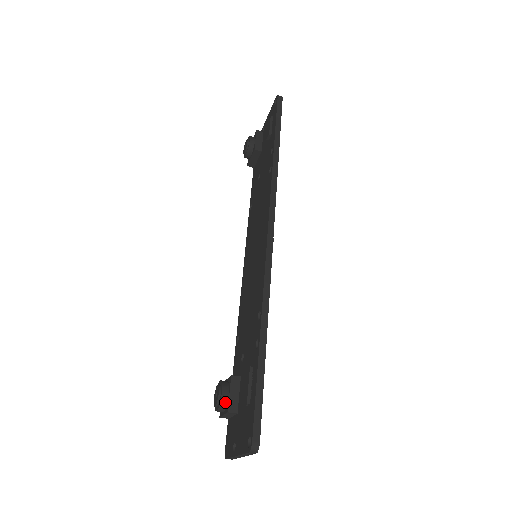
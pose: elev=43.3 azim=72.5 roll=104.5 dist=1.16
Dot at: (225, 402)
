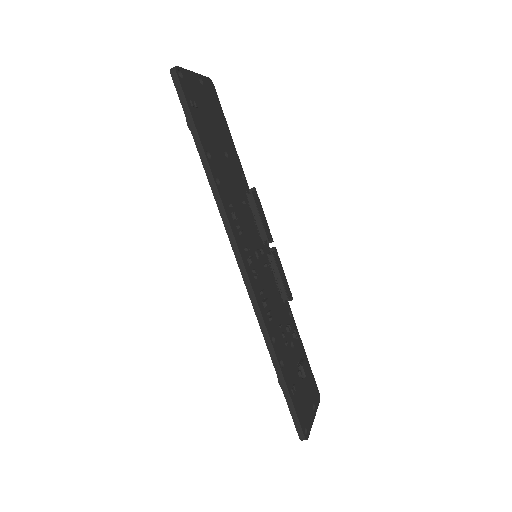
Dot at: occluded
